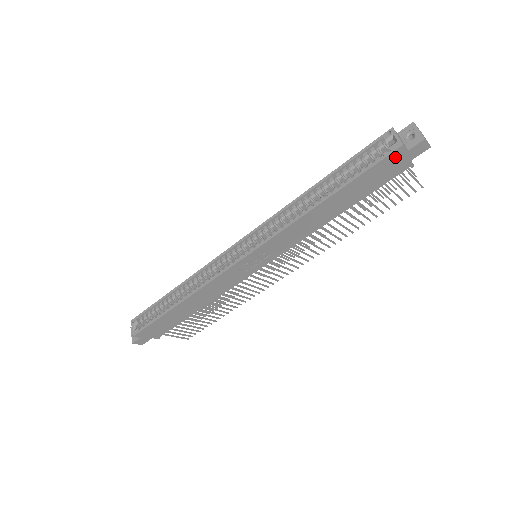
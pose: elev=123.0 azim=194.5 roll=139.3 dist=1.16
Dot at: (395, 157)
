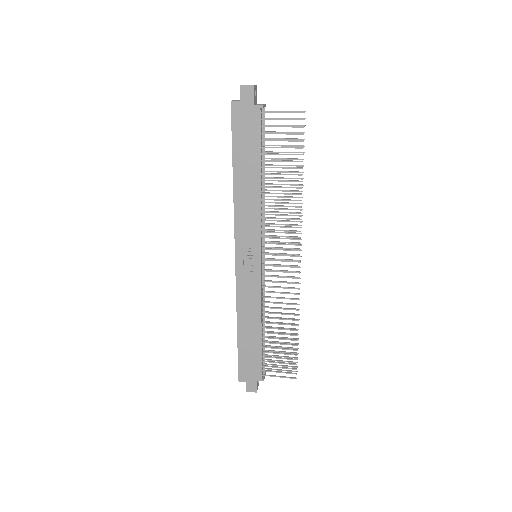
Dot at: (238, 112)
